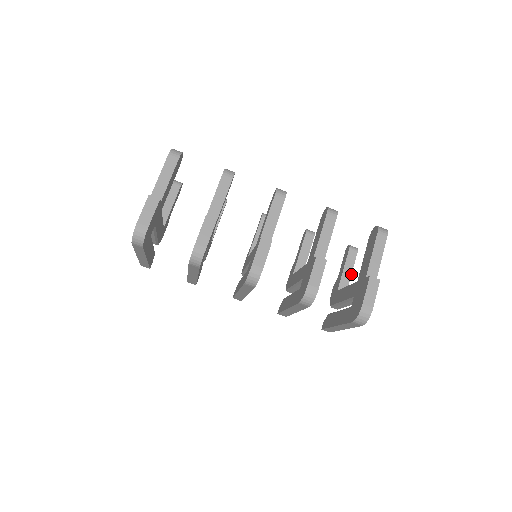
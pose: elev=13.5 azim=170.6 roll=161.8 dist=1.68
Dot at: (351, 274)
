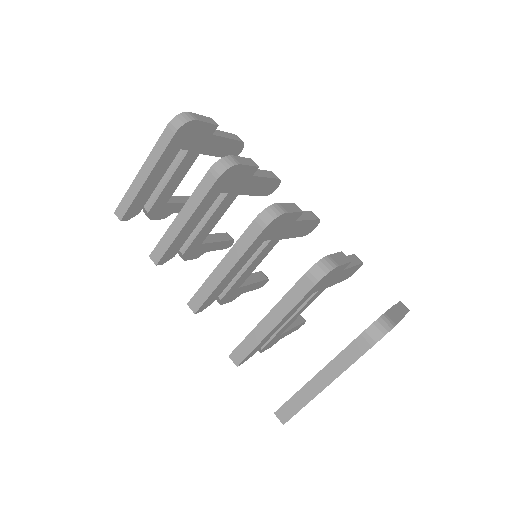
Dot at: occluded
